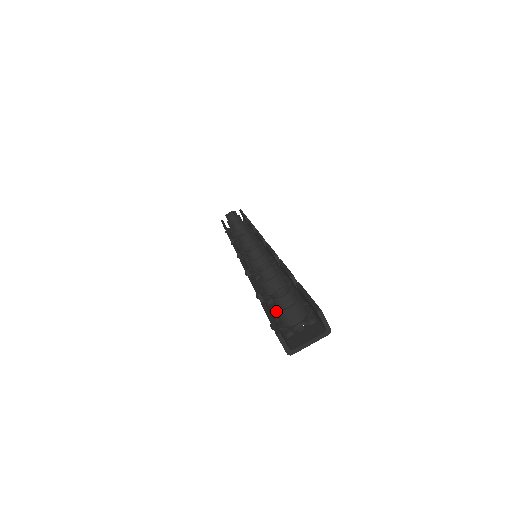
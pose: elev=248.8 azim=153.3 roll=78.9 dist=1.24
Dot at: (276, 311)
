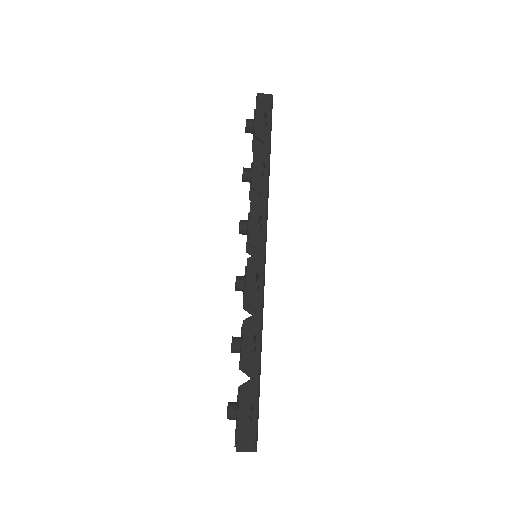
Dot at: occluded
